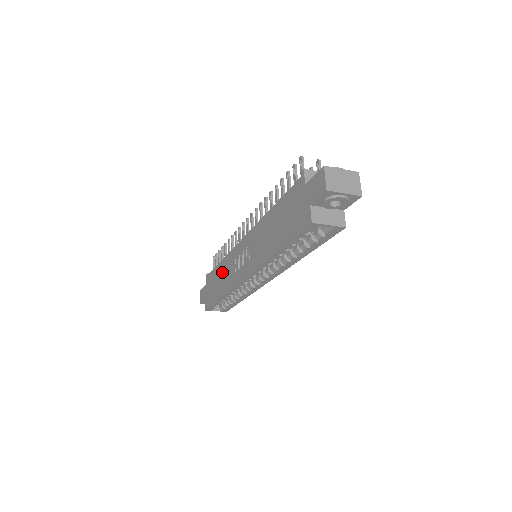
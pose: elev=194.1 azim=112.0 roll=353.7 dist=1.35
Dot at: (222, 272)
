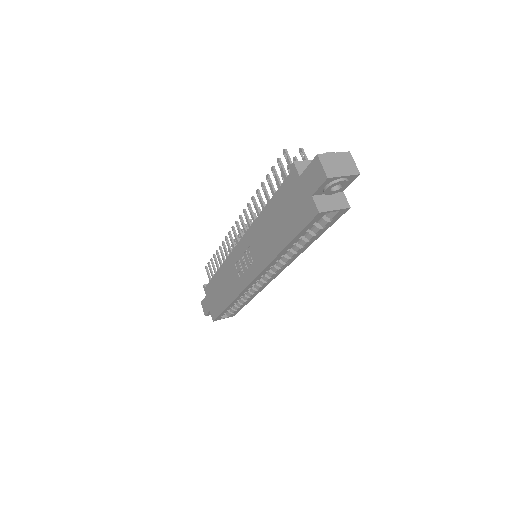
Dot at: (223, 280)
